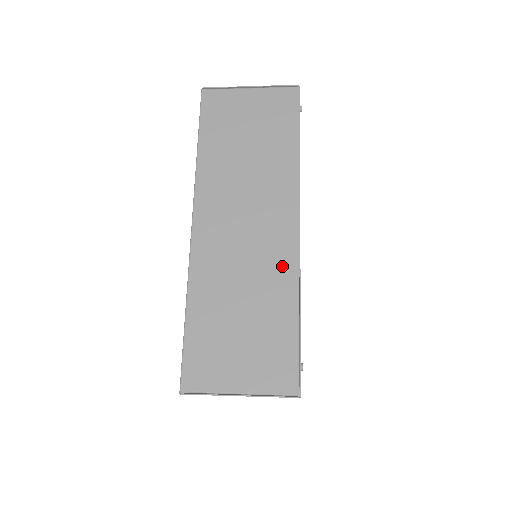
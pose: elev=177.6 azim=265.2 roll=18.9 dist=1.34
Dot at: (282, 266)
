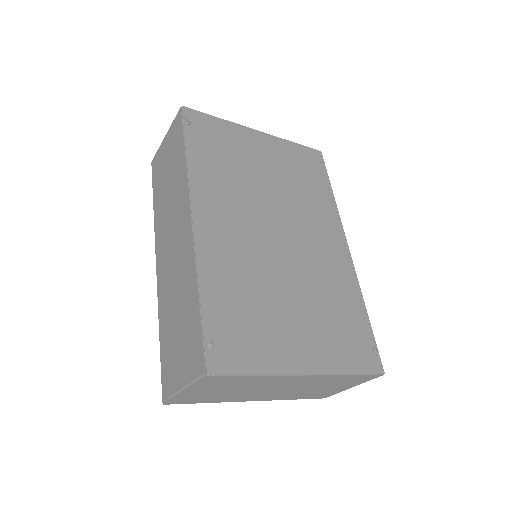
Dot at: (188, 261)
